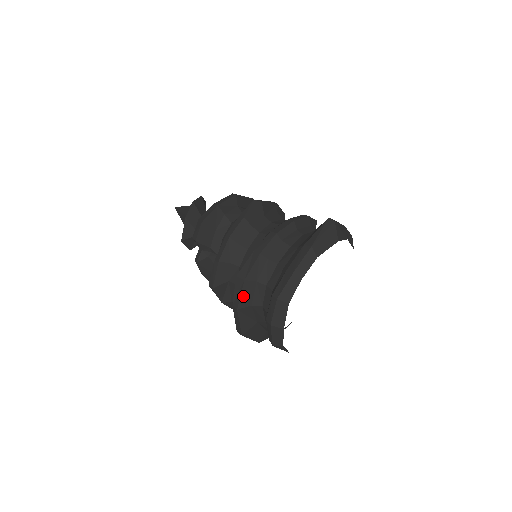
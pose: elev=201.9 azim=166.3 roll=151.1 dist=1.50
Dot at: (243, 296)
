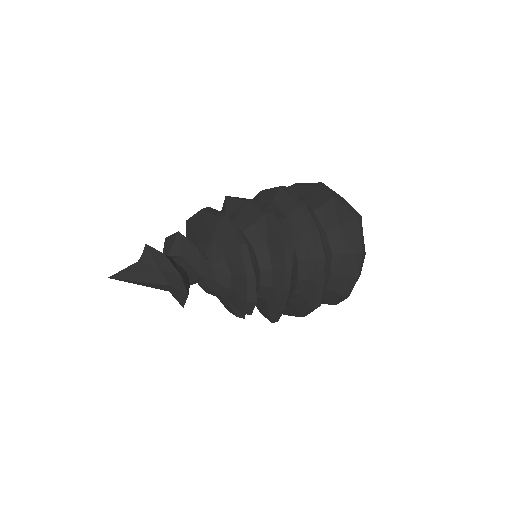
Dot at: occluded
